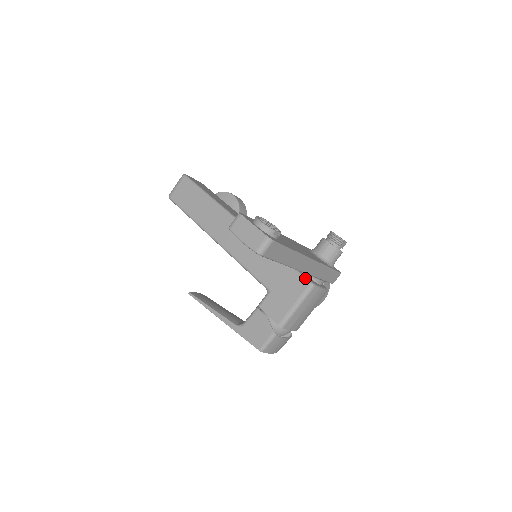
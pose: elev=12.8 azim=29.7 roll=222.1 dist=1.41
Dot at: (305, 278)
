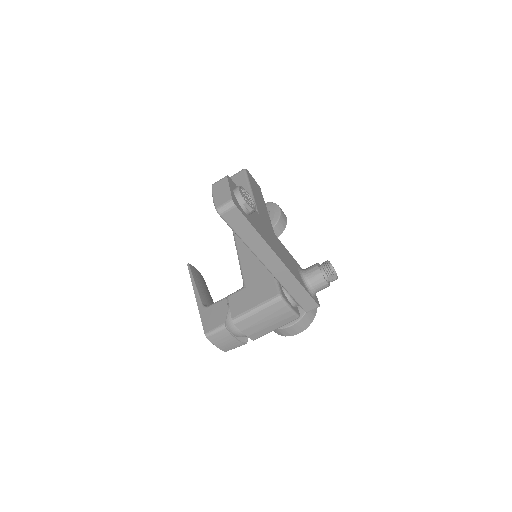
Dot at: (278, 288)
